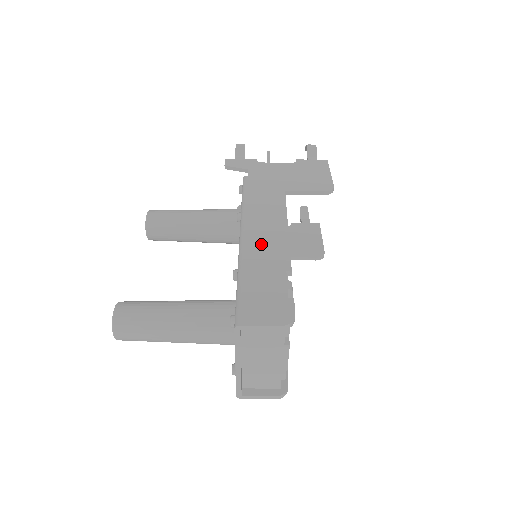
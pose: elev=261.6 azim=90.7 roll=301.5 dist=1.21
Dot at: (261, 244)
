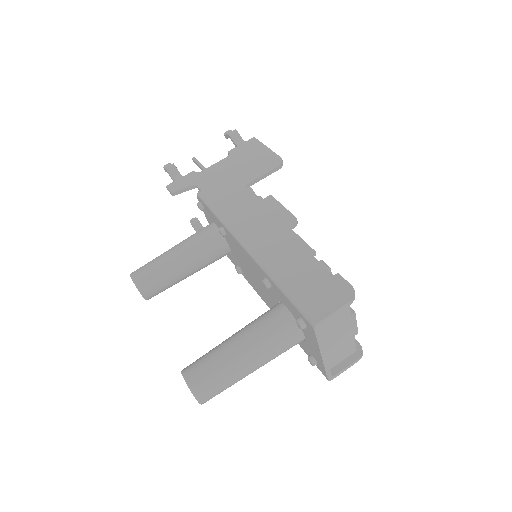
Dot at: (269, 244)
